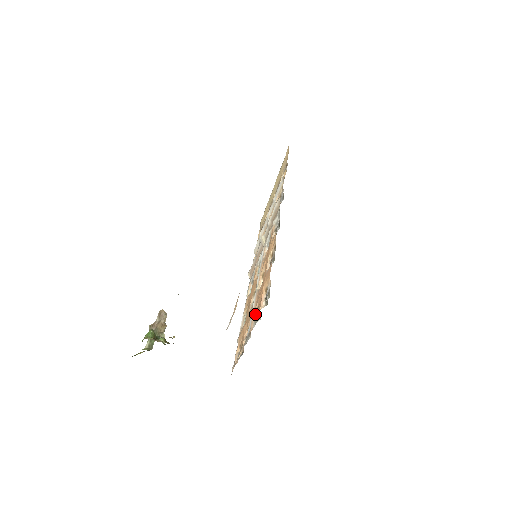
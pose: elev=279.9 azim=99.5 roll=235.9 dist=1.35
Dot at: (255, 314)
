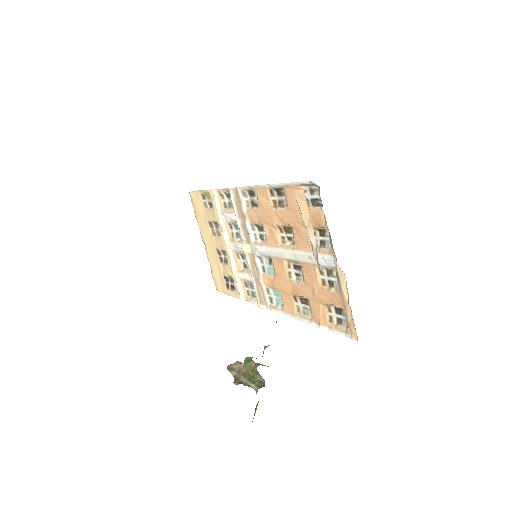
Dot at: (317, 248)
